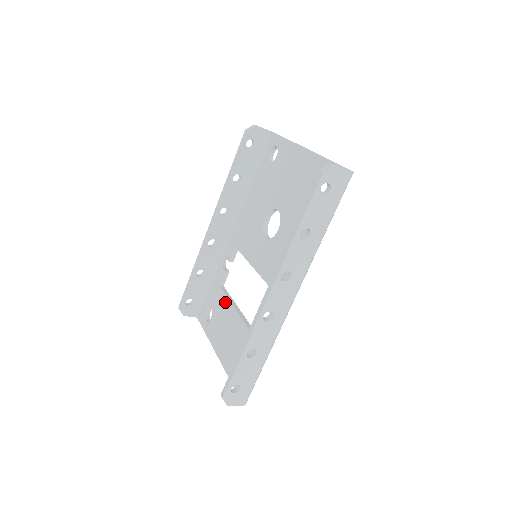
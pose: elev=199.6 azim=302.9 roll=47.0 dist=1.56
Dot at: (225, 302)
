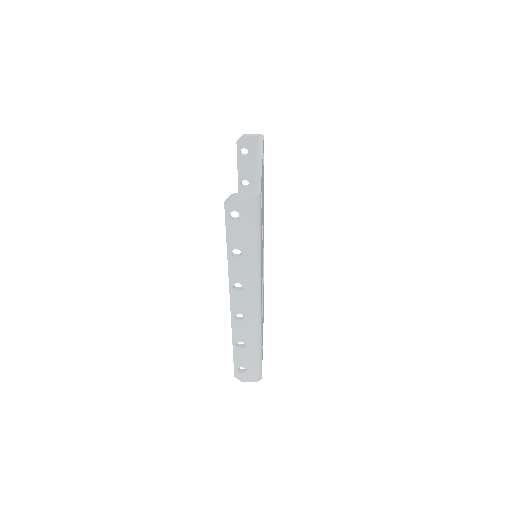
Dot at: occluded
